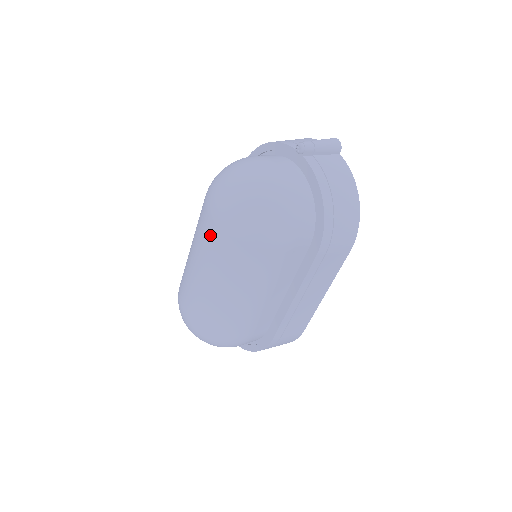
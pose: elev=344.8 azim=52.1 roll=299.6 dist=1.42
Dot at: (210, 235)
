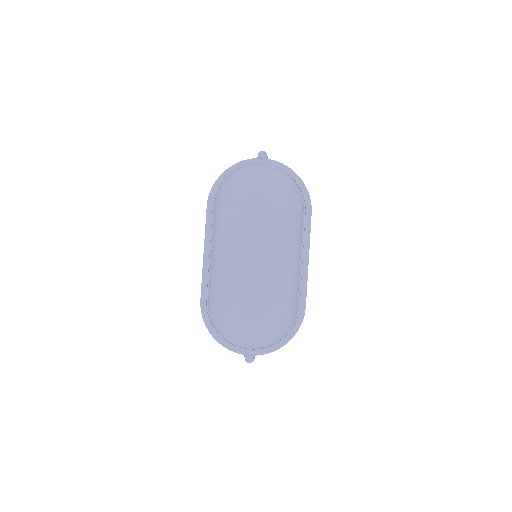
Dot at: (261, 214)
